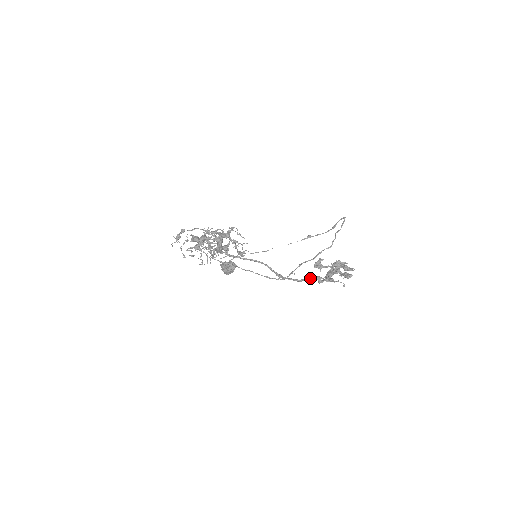
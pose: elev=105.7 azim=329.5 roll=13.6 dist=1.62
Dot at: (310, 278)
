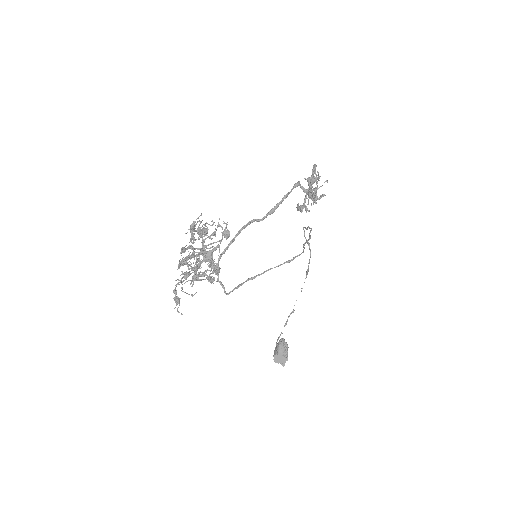
Dot at: (291, 189)
